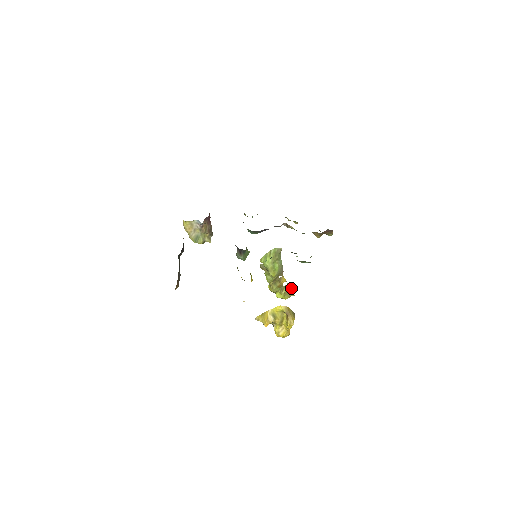
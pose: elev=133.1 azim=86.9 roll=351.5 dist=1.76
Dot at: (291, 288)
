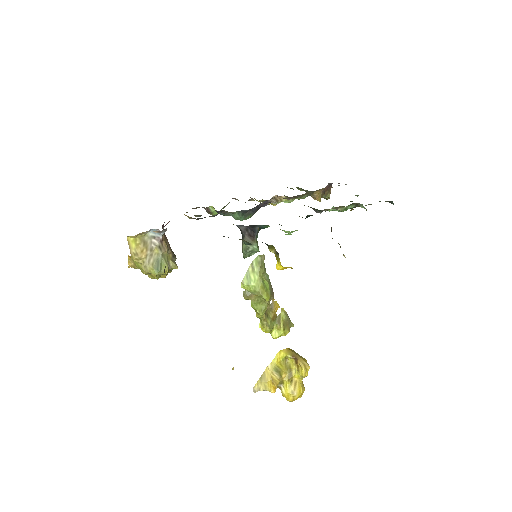
Dot at: (287, 315)
